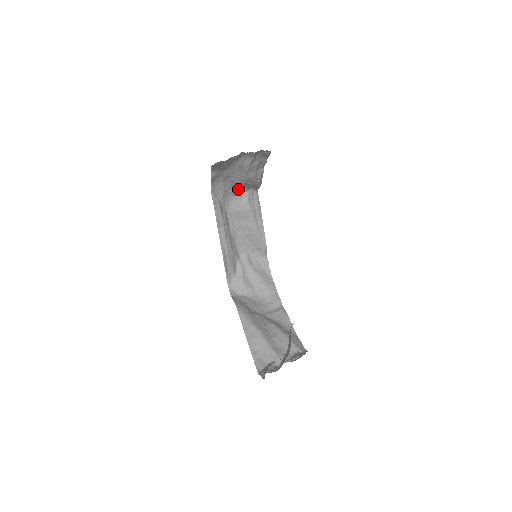
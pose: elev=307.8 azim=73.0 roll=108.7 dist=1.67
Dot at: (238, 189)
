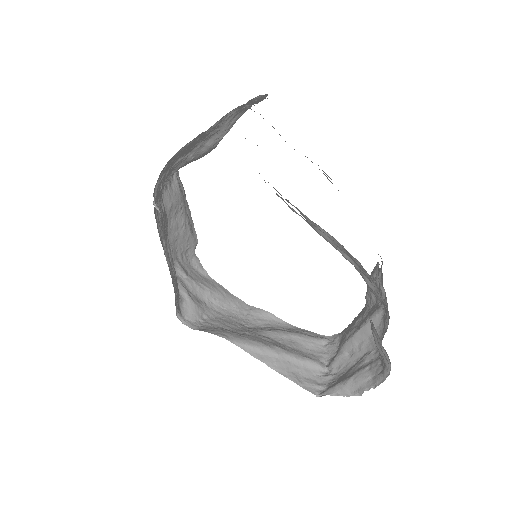
Dot at: (175, 171)
